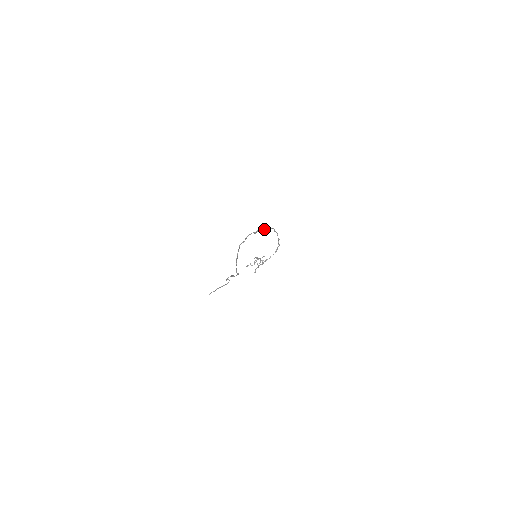
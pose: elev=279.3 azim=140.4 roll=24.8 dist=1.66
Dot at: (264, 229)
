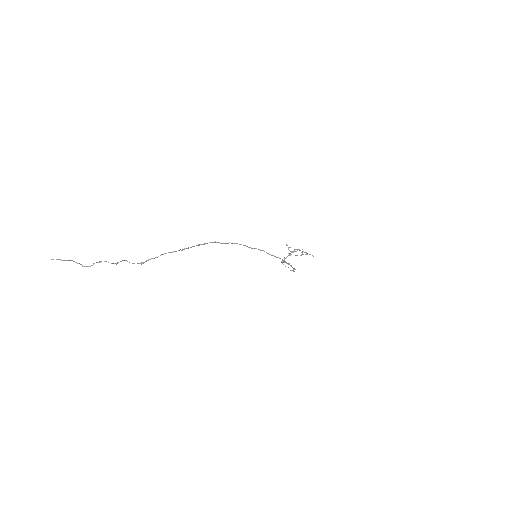
Dot at: (267, 253)
